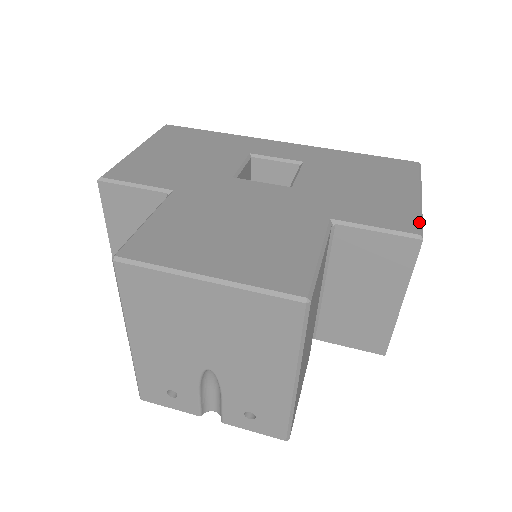
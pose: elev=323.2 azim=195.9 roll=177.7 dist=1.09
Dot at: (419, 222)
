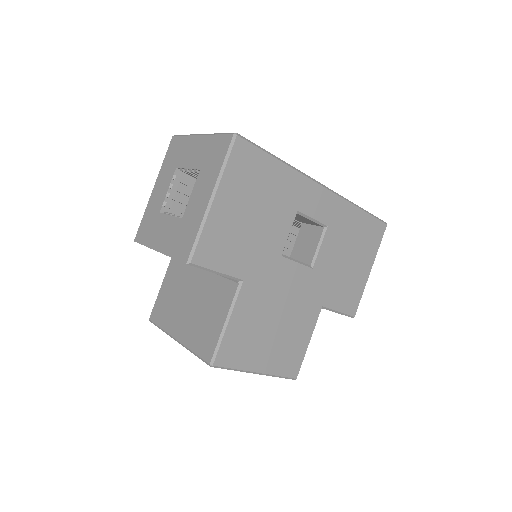
Dot at: occluded
